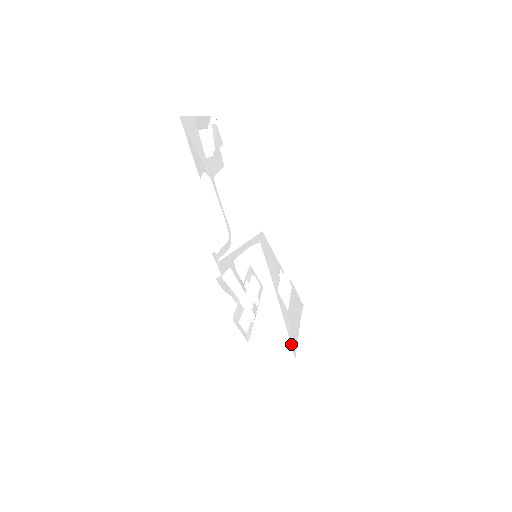
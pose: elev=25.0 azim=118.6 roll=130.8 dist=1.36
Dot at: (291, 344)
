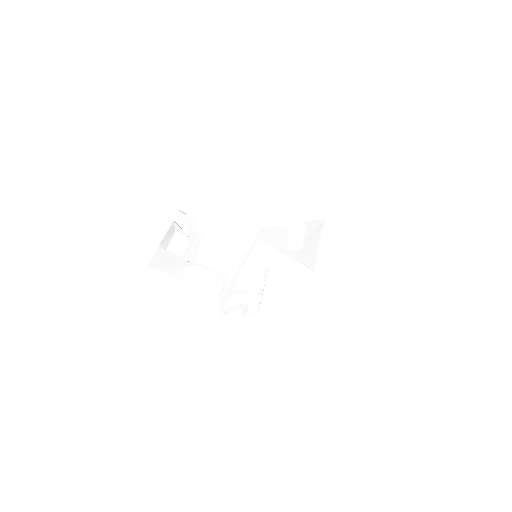
Dot at: (307, 267)
